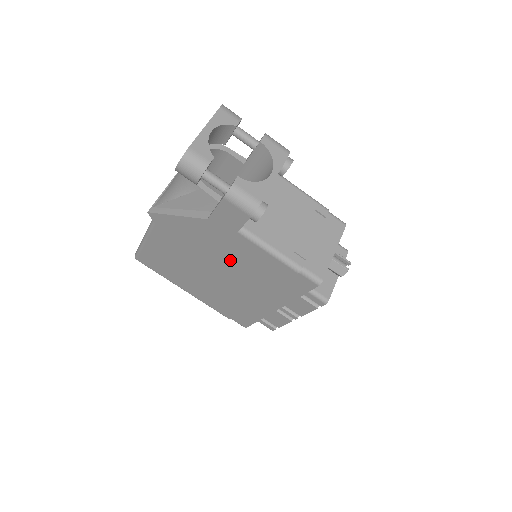
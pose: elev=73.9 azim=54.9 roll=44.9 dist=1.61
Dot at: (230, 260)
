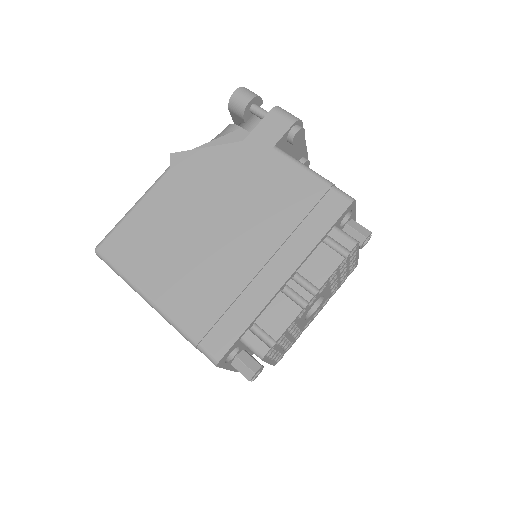
Dot at: (248, 196)
